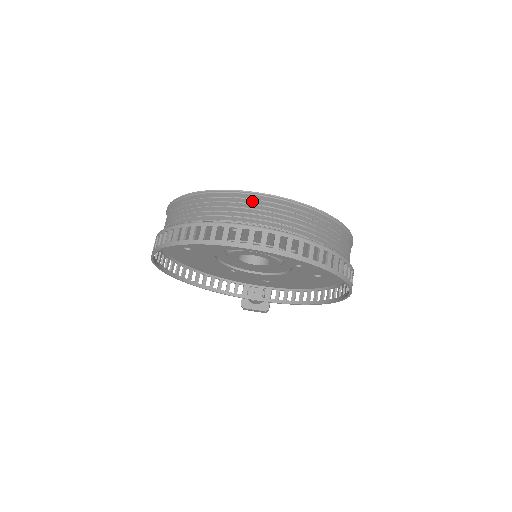
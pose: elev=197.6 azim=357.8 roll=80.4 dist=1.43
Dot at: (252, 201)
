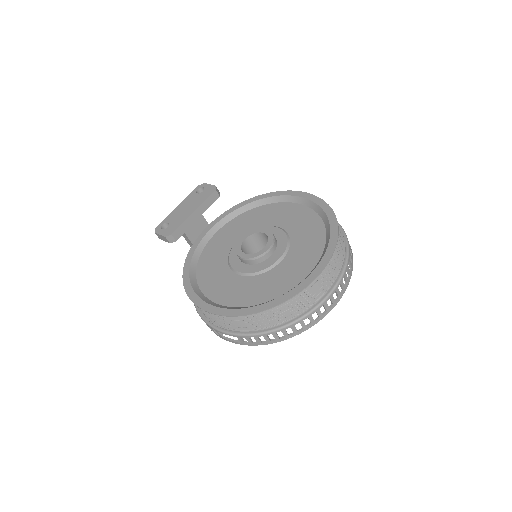
Dot at: (321, 274)
